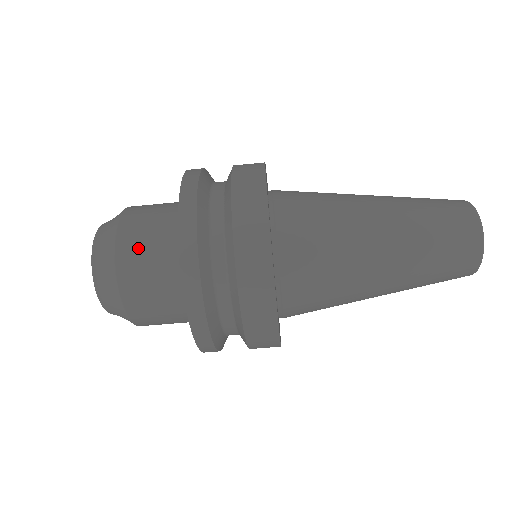
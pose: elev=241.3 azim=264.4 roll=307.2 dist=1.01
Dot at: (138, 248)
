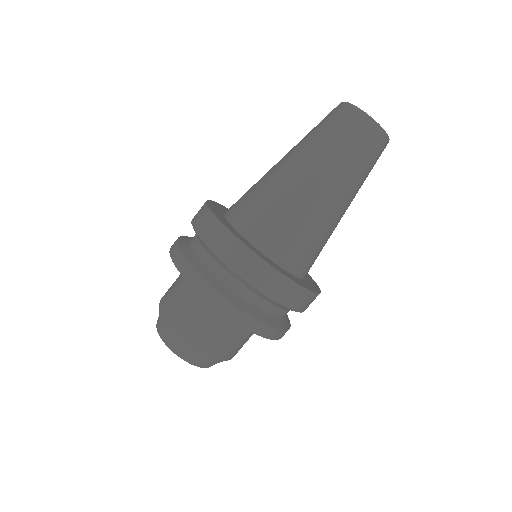
Dot at: (198, 330)
